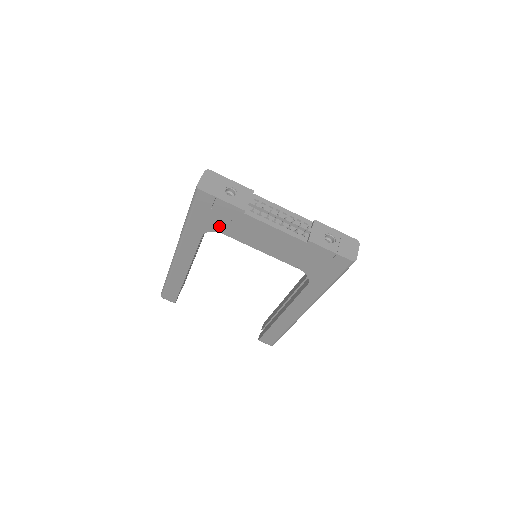
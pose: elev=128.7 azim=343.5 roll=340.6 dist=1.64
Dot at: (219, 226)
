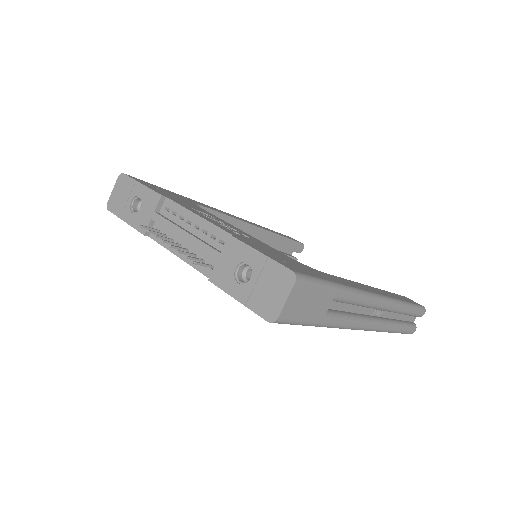
Dot at: occluded
